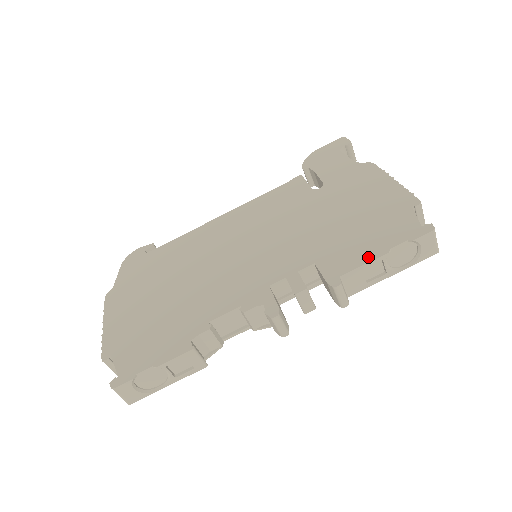
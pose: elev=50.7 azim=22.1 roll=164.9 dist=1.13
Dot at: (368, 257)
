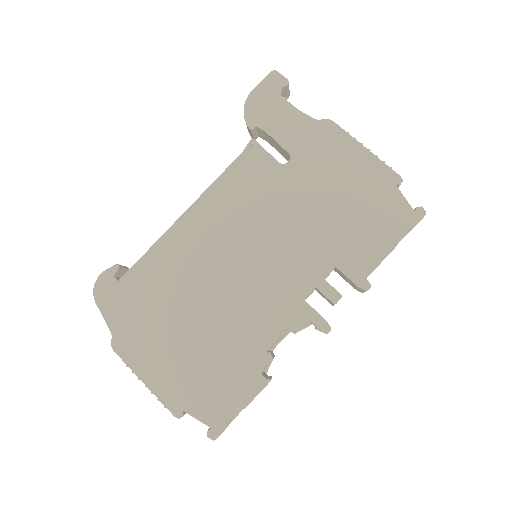
Dot at: (382, 253)
